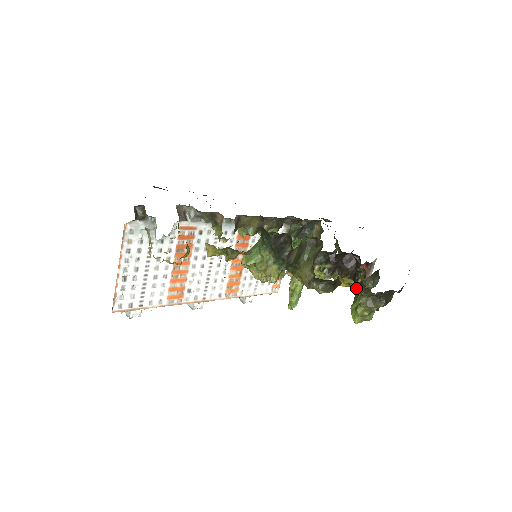
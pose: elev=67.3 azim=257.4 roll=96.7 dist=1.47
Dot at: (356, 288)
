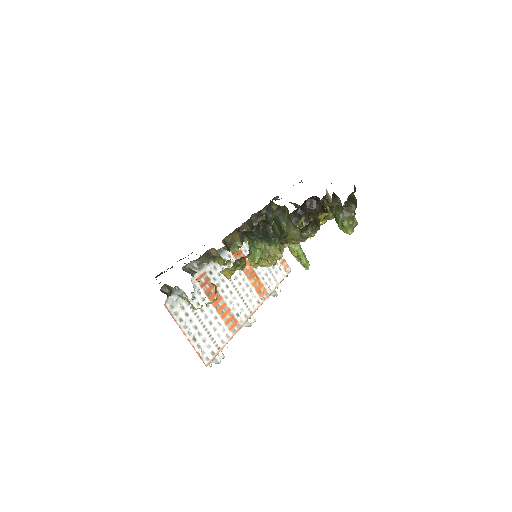
Dot at: (332, 216)
